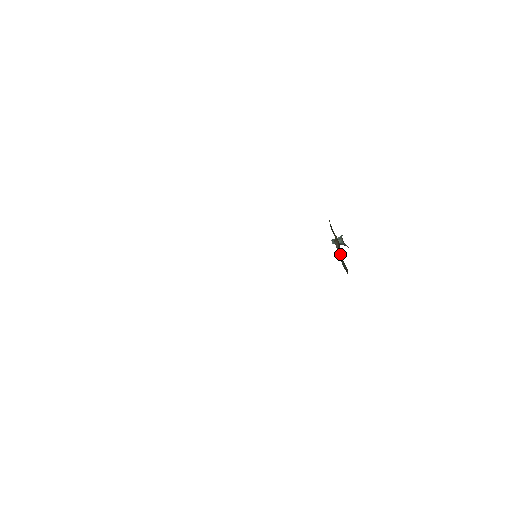
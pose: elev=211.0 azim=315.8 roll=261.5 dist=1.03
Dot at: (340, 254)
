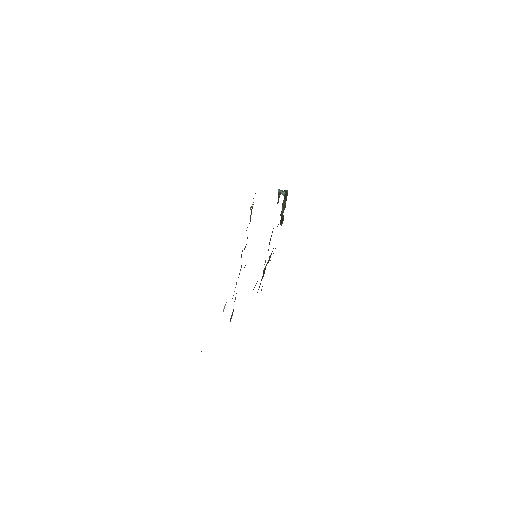
Dot at: (283, 210)
